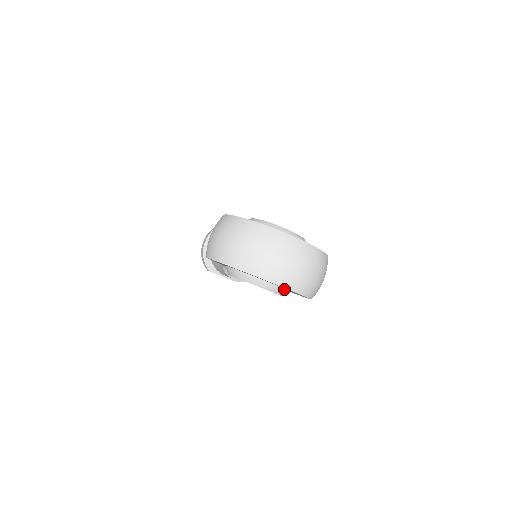
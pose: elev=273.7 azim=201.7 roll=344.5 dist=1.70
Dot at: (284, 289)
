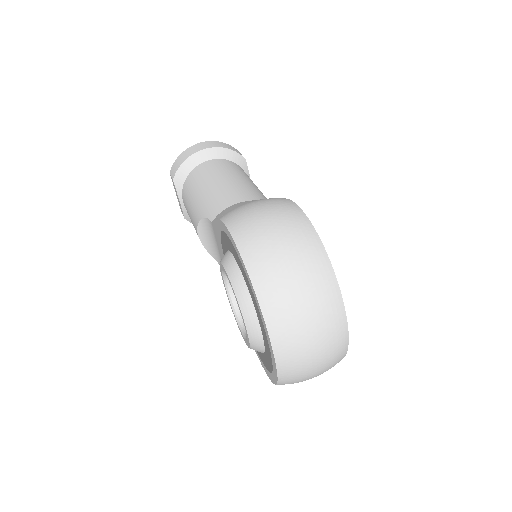
Dot at: (263, 351)
